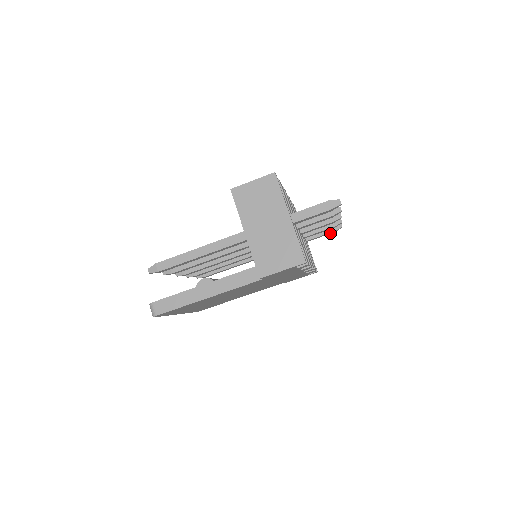
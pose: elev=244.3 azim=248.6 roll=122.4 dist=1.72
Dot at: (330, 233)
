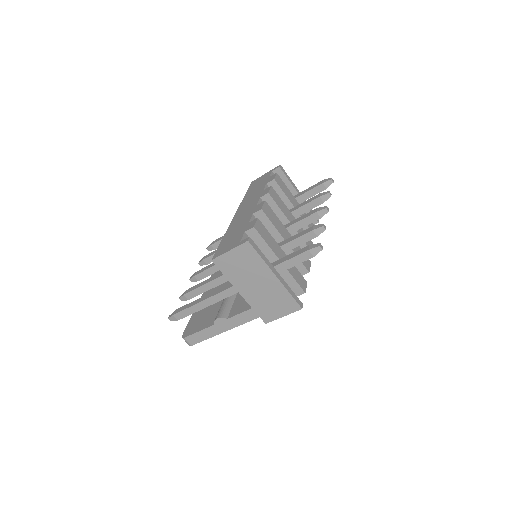
Dot at: occluded
